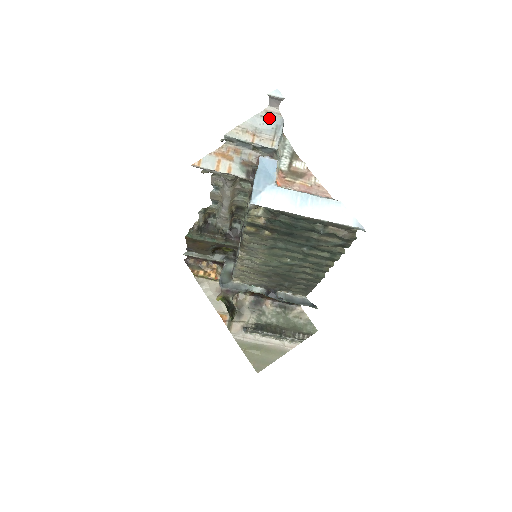
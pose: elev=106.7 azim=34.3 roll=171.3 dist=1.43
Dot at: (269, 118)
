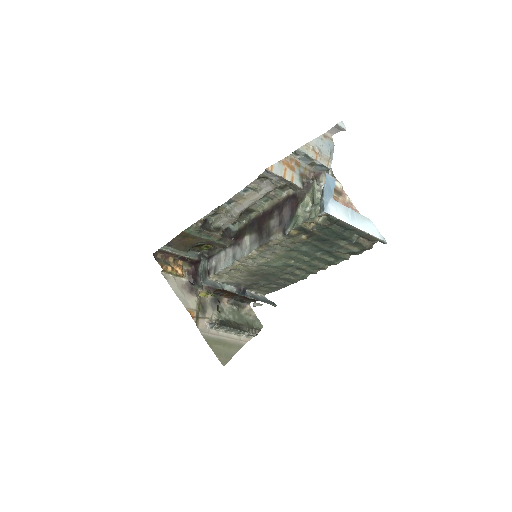
Dot at: (326, 142)
